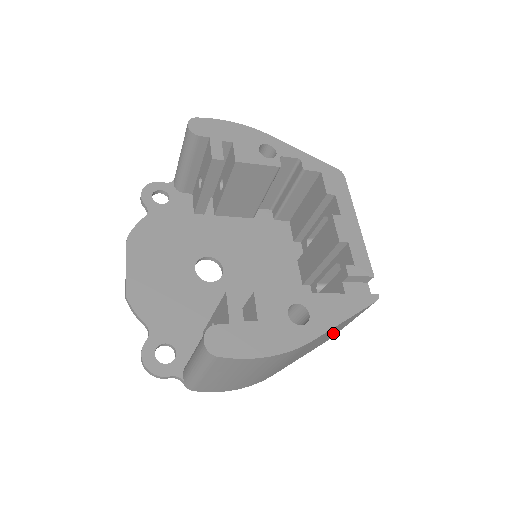
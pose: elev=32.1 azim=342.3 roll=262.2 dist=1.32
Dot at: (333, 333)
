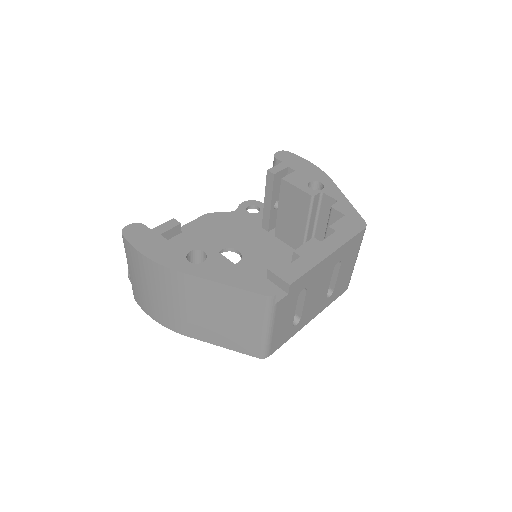
Dot at: (241, 326)
